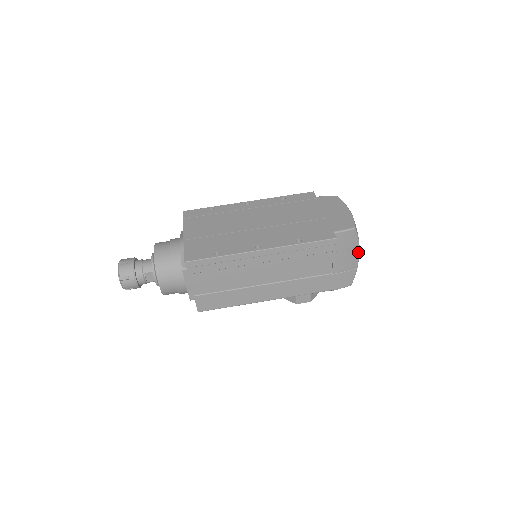
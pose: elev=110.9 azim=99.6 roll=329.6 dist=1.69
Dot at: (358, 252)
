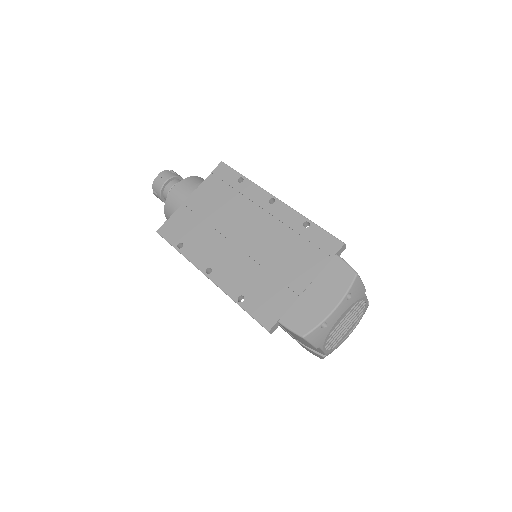
Dot at: (321, 350)
